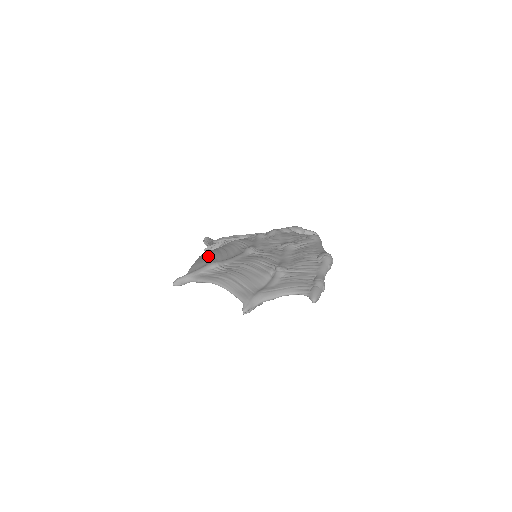
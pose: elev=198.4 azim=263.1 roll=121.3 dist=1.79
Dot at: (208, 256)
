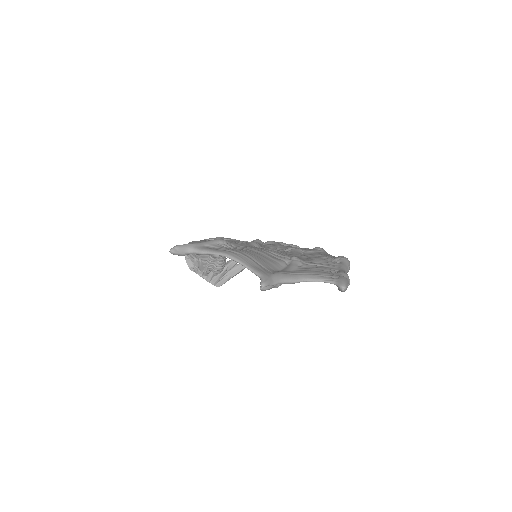
Dot at: occluded
